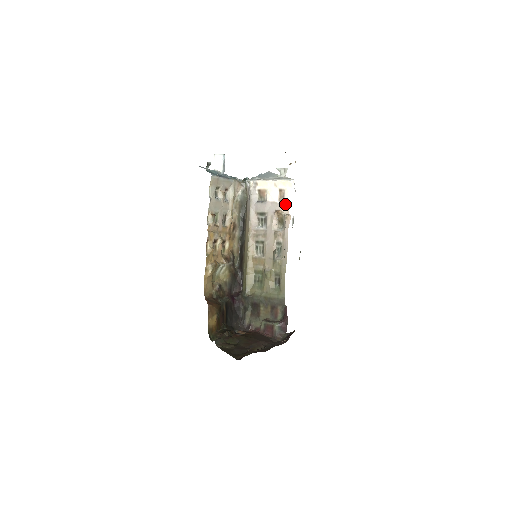
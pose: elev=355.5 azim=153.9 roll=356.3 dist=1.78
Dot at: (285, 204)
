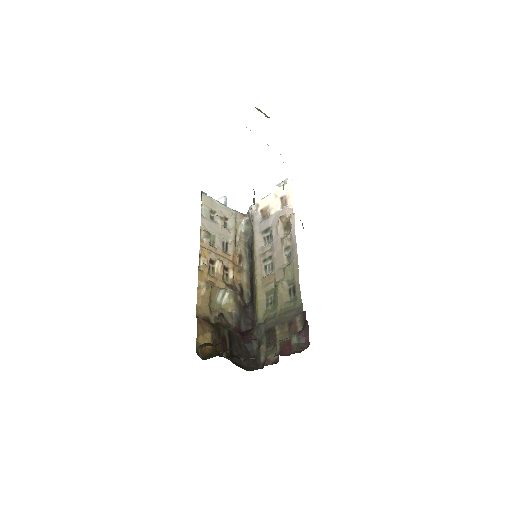
Dot at: (288, 207)
